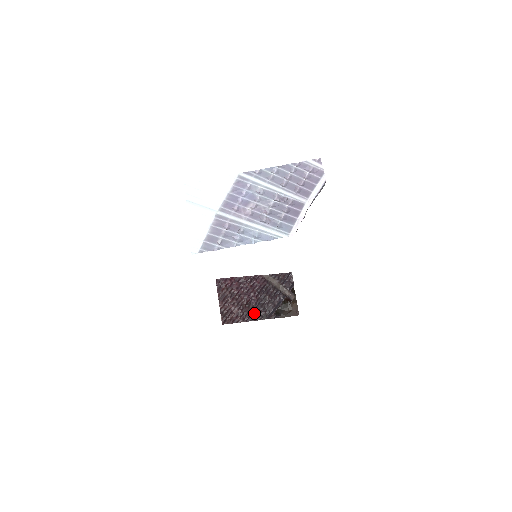
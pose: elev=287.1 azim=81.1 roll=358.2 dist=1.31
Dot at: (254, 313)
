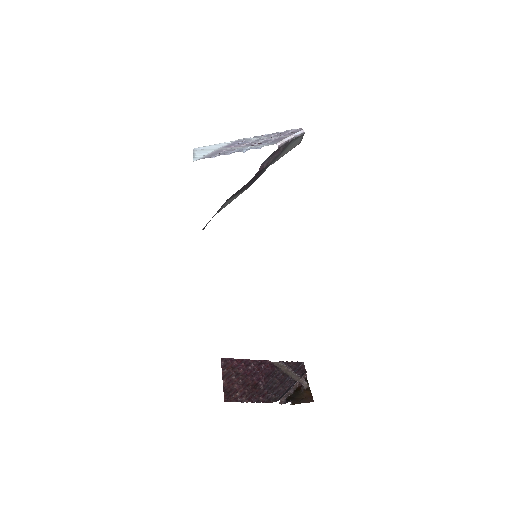
Dot at: (262, 395)
